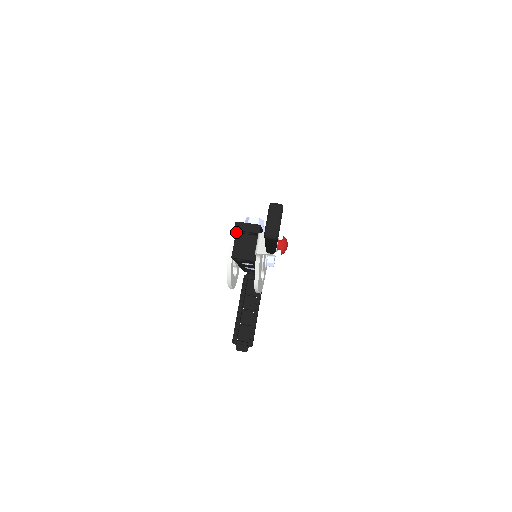
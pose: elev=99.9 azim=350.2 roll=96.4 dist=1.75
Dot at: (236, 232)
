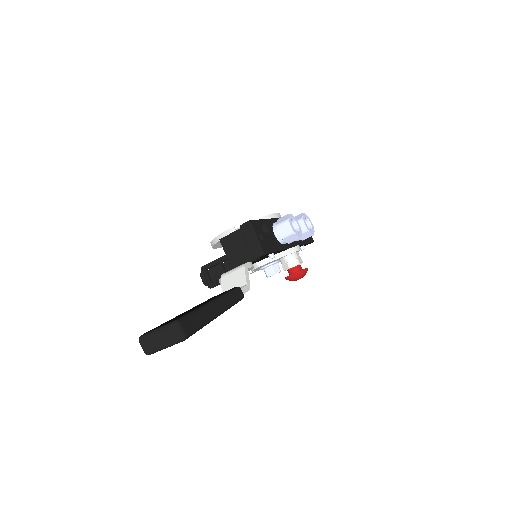
Dot at: occluded
